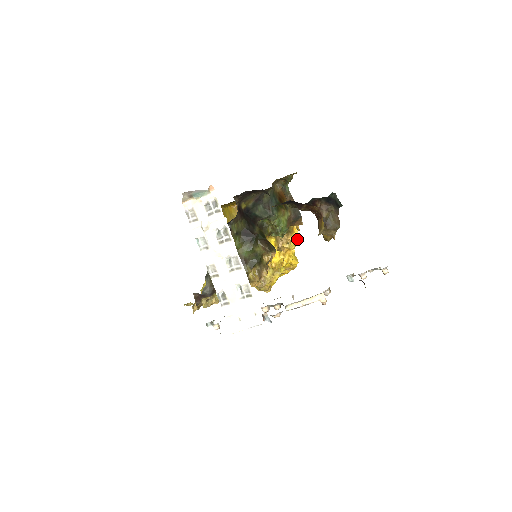
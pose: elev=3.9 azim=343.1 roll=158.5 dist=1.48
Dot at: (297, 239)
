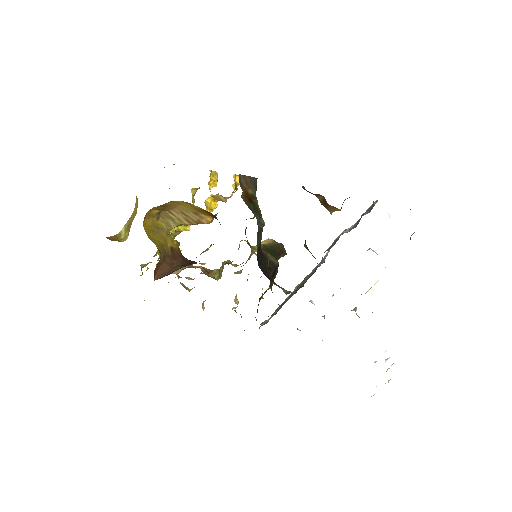
Dot at: (238, 180)
